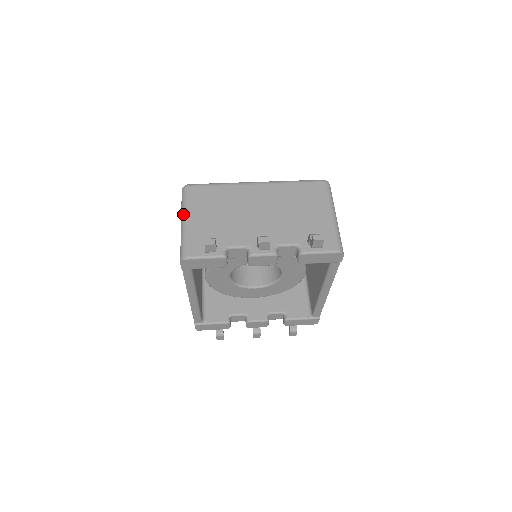
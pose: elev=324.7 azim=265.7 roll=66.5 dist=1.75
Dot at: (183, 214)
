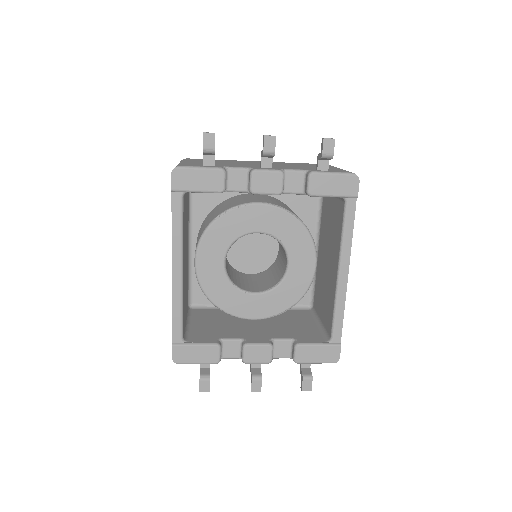
Dot at: occluded
